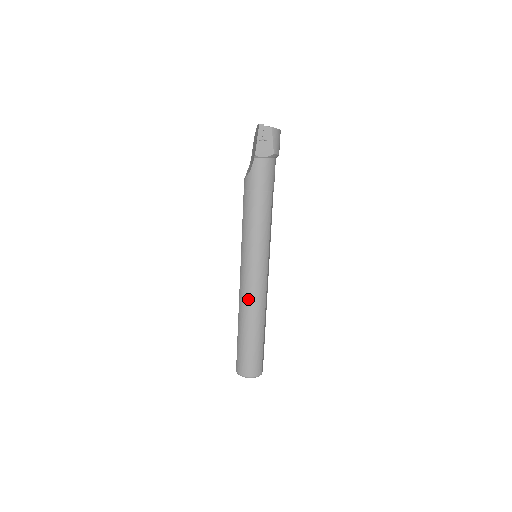
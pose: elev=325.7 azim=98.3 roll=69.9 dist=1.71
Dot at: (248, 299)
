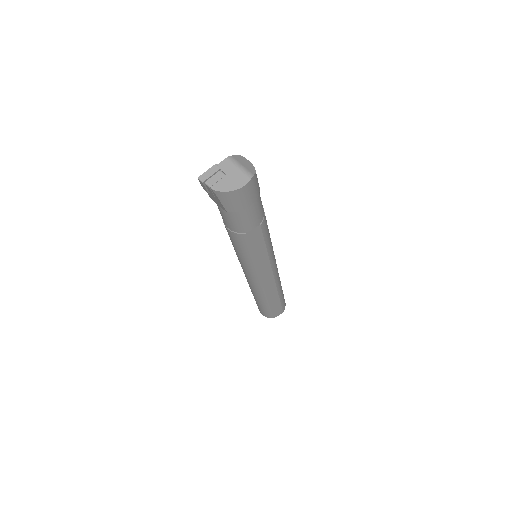
Dot at: occluded
